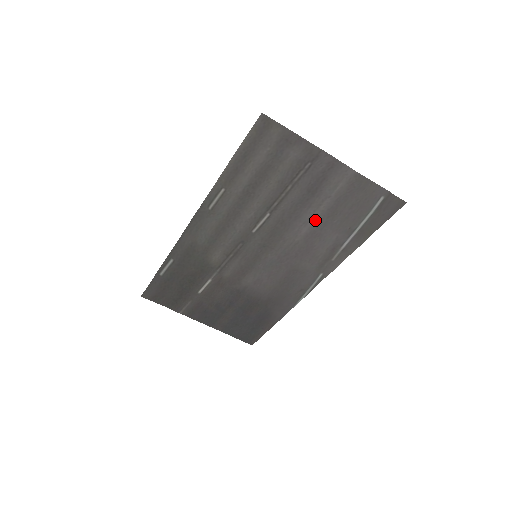
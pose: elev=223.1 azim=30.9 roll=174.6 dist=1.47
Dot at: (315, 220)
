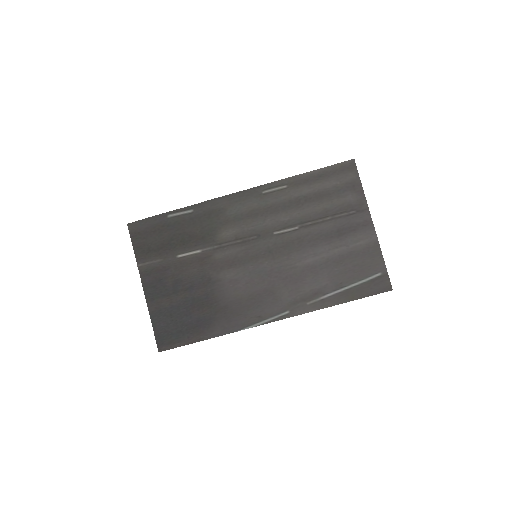
Dot at: (324, 257)
